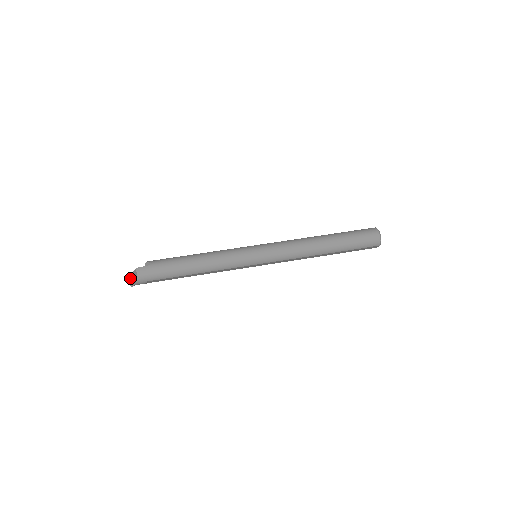
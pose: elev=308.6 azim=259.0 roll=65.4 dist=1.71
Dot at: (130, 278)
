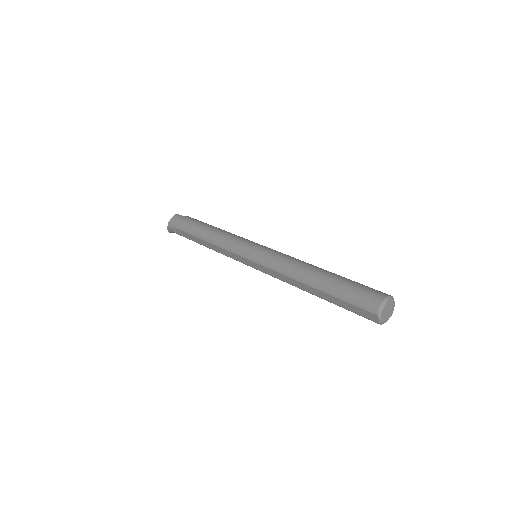
Dot at: occluded
